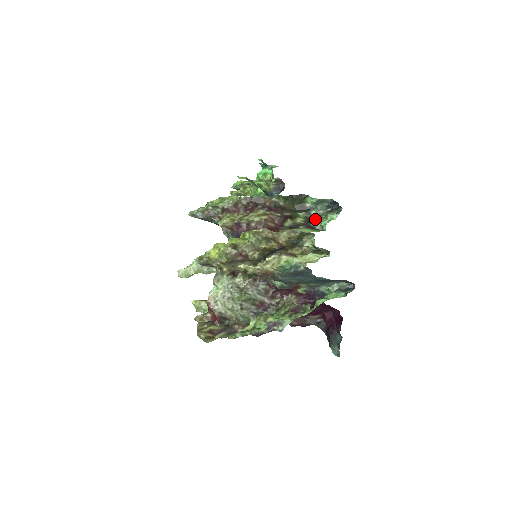
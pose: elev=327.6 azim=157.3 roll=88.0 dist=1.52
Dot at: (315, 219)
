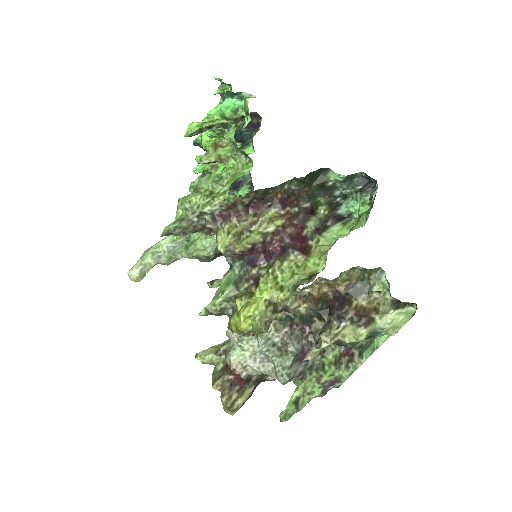
Dot at: (339, 201)
